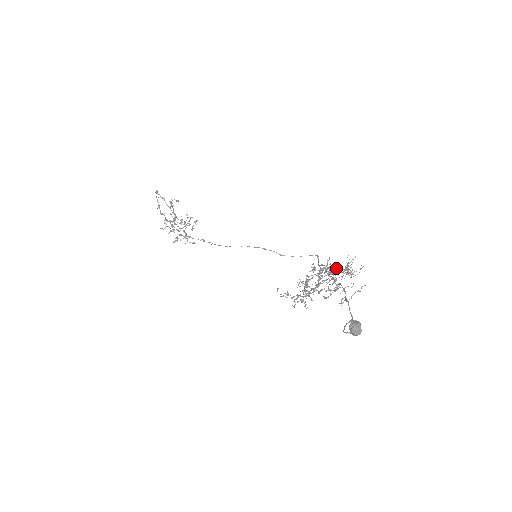
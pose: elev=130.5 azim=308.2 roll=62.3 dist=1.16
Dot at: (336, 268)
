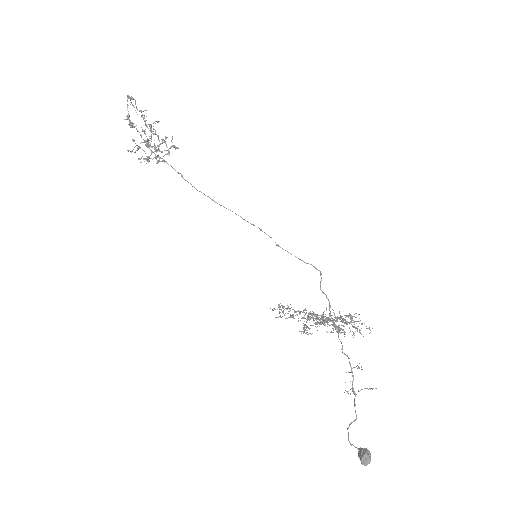
Dot at: (343, 320)
